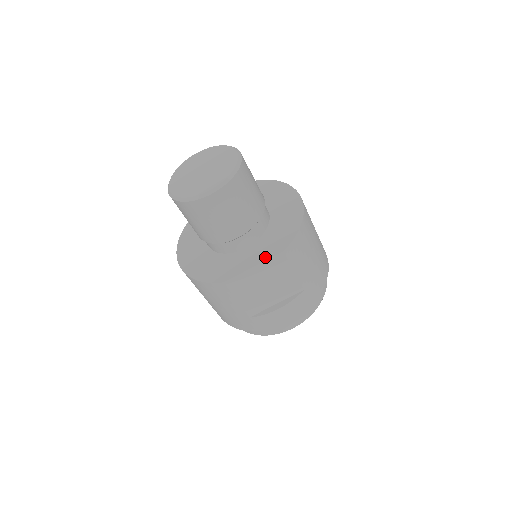
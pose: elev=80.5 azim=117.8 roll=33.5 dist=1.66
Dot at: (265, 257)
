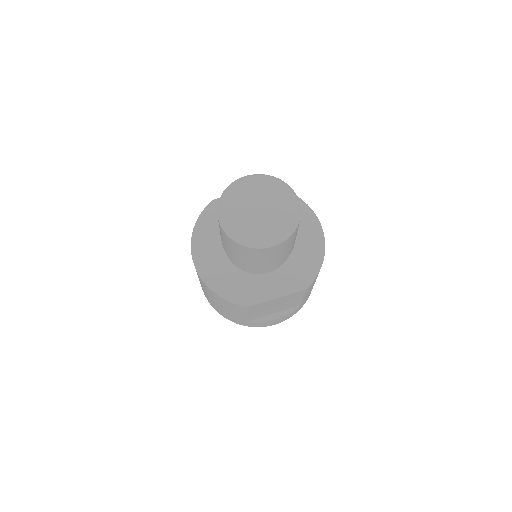
Dot at: (288, 291)
